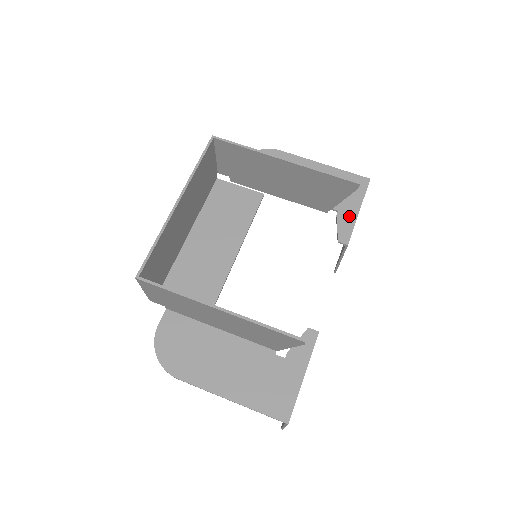
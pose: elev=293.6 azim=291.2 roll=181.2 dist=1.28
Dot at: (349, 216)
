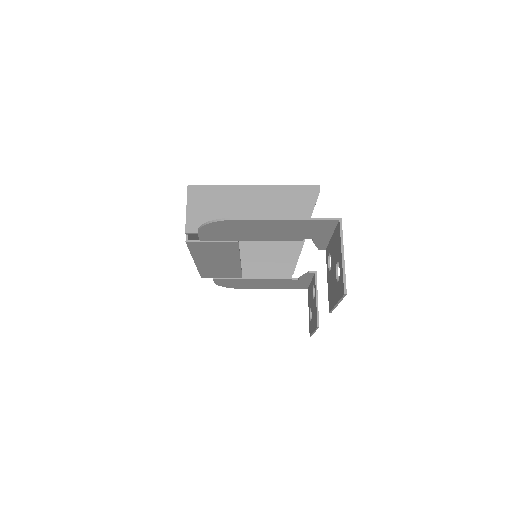
Dot at: (307, 278)
